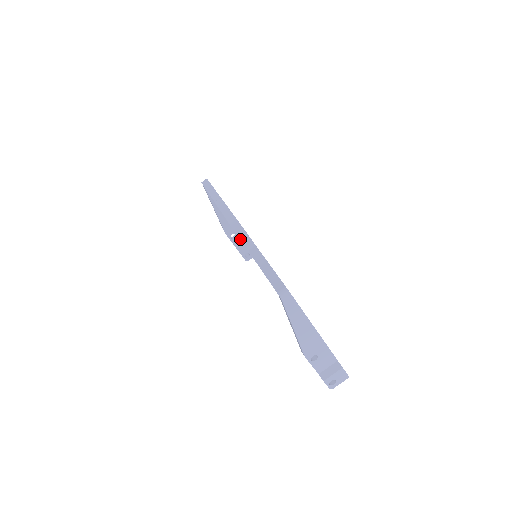
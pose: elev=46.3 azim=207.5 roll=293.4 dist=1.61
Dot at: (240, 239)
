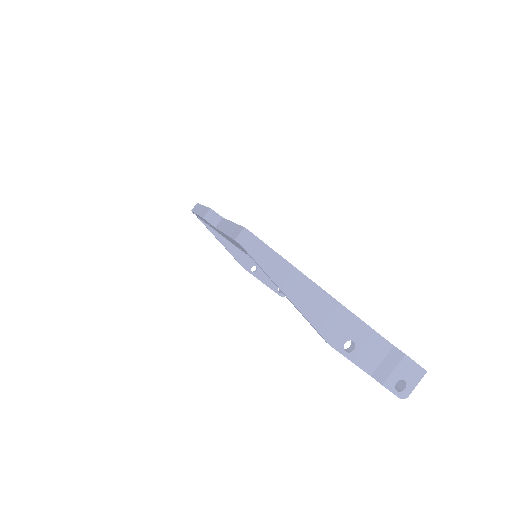
Dot at: (202, 217)
